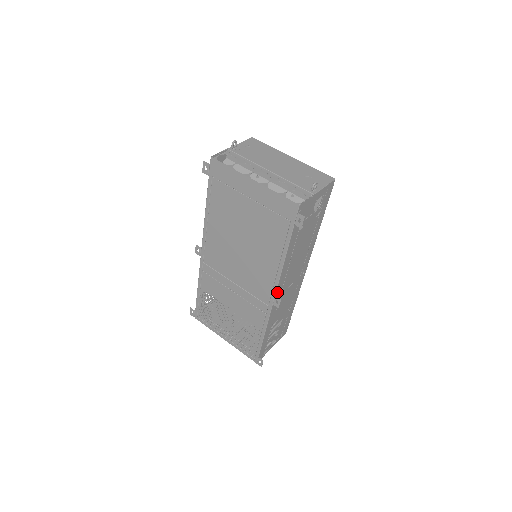
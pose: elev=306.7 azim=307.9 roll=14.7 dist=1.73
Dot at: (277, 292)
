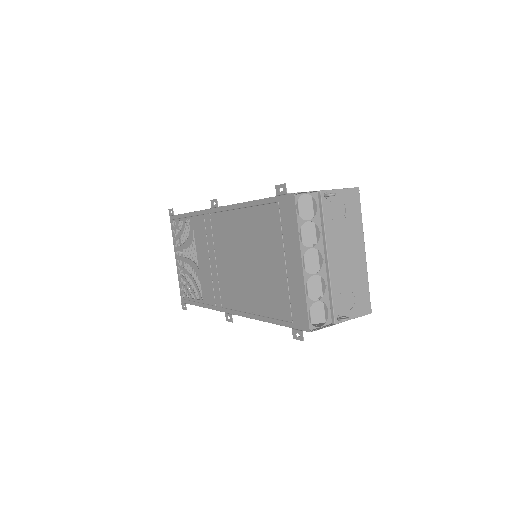
Dot at: occluded
